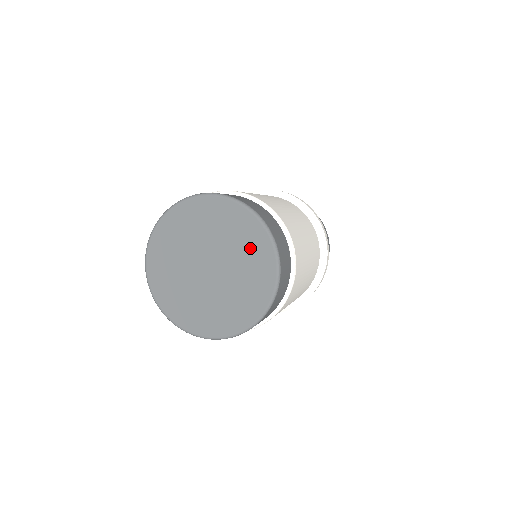
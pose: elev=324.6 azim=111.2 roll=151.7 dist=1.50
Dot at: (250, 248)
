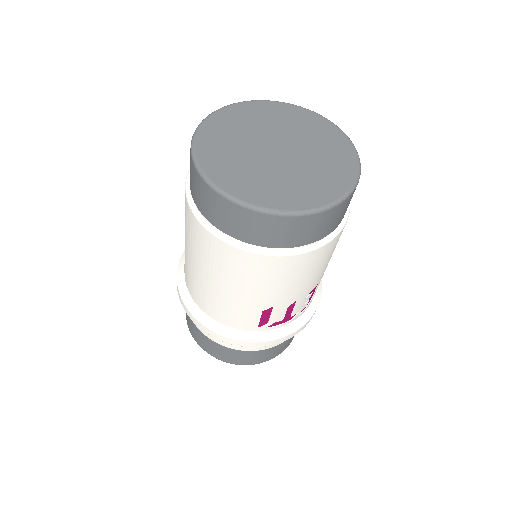
Dot at: (304, 123)
